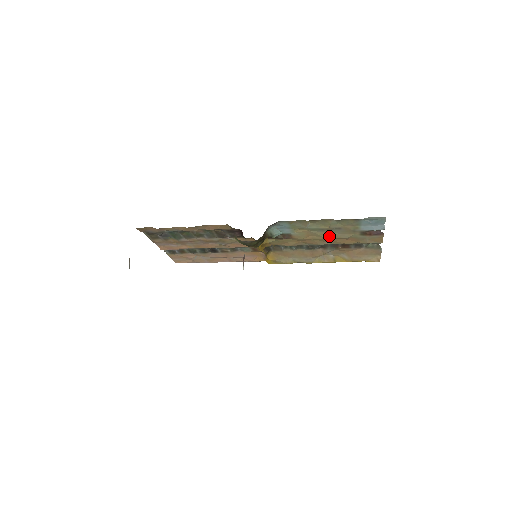
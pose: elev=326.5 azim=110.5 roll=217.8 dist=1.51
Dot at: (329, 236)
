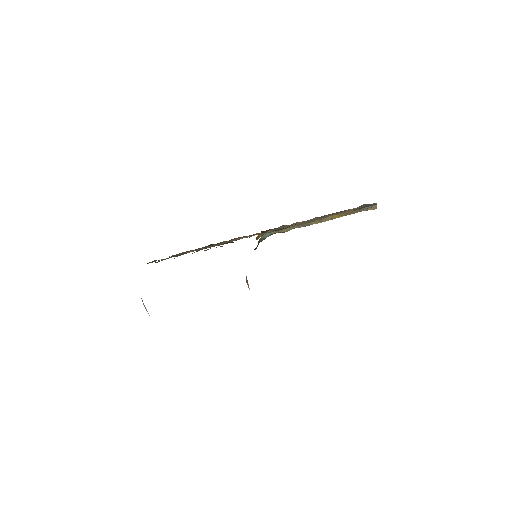
Dot at: (321, 218)
